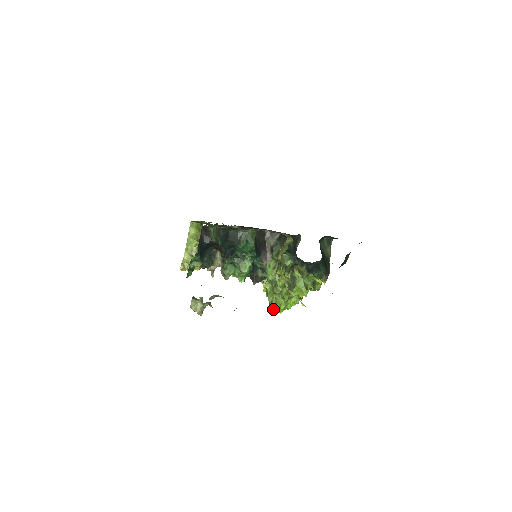
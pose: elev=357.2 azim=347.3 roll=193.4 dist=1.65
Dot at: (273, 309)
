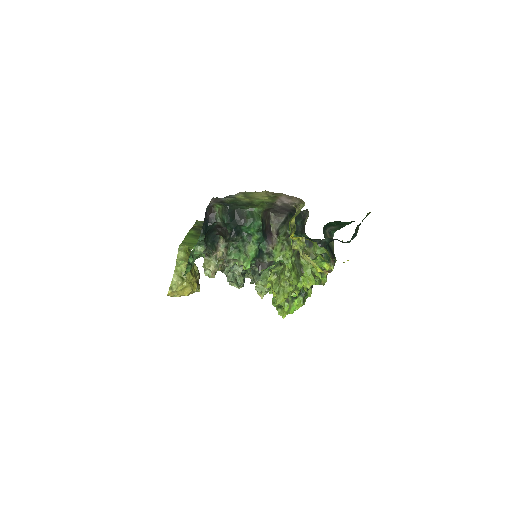
Dot at: (280, 300)
